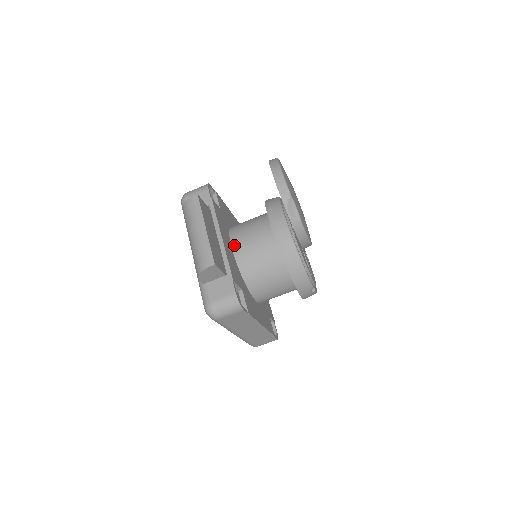
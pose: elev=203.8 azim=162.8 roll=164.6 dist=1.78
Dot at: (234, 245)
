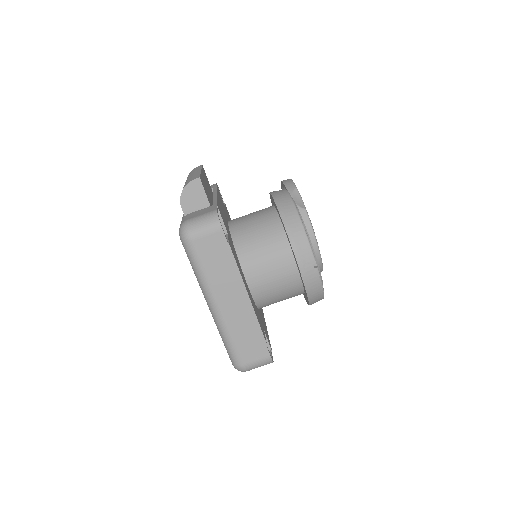
Dot at: (231, 221)
